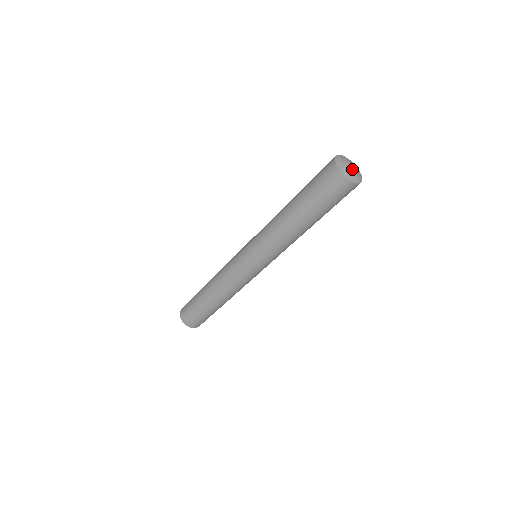
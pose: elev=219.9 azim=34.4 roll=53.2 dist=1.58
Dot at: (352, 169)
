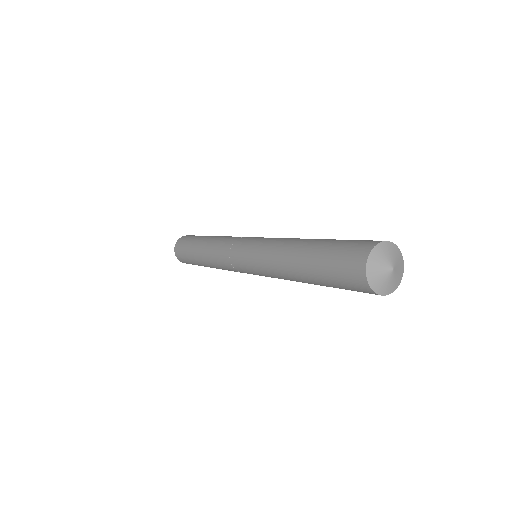
Dot at: (387, 275)
